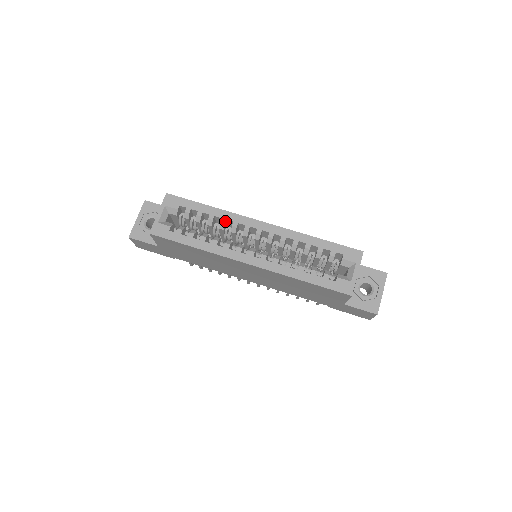
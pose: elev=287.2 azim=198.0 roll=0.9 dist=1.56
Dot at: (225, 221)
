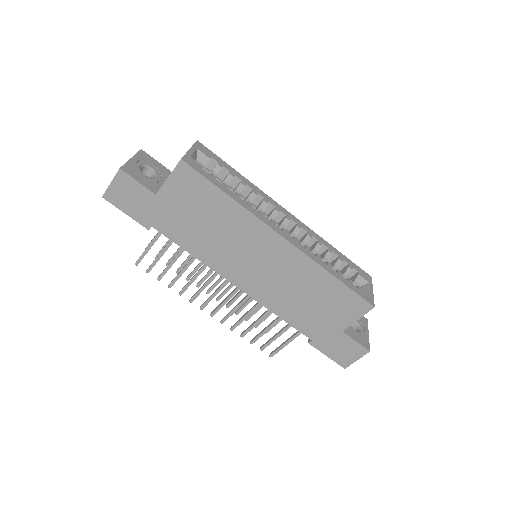
Dot at: (257, 193)
